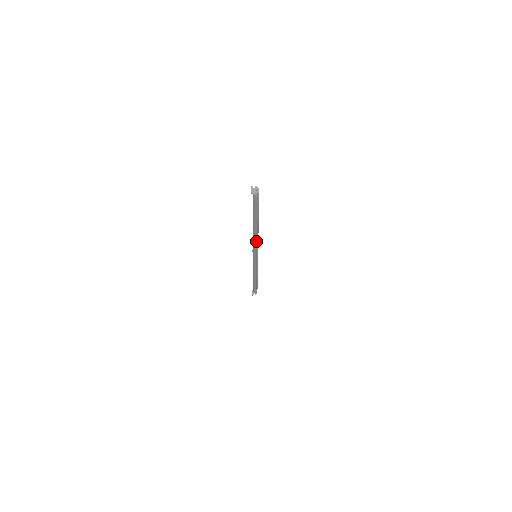
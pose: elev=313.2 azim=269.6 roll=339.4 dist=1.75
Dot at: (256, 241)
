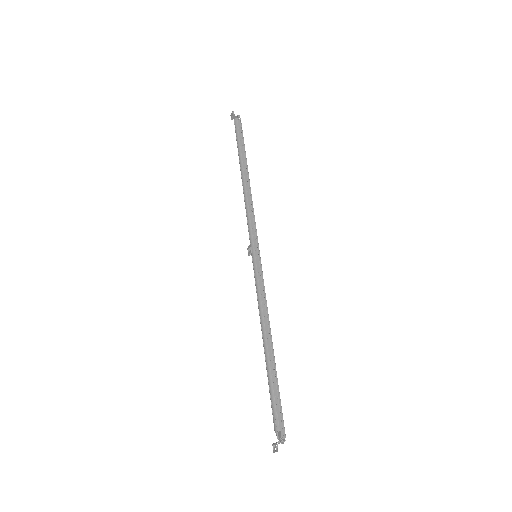
Dot at: (250, 205)
